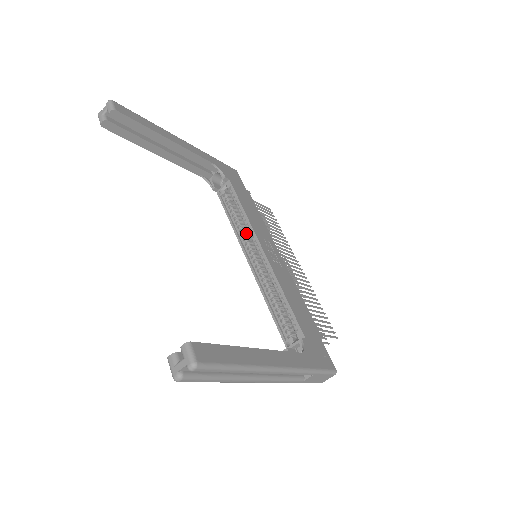
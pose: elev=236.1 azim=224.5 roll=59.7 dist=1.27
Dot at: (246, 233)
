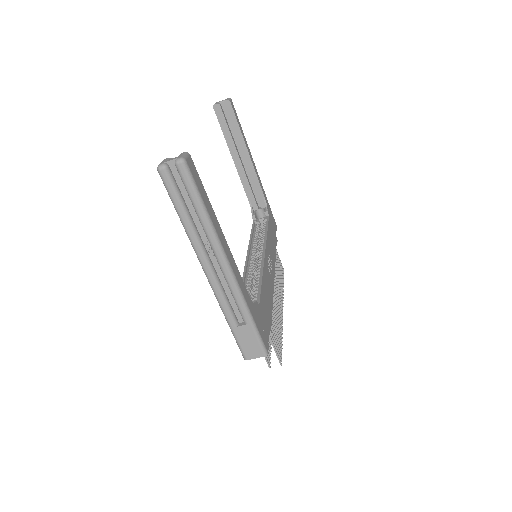
Dot at: (258, 246)
